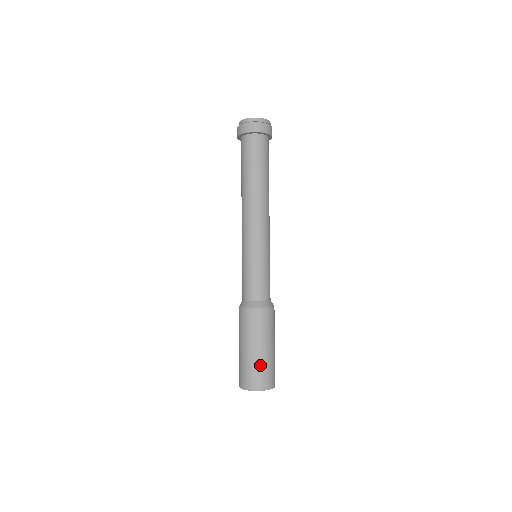
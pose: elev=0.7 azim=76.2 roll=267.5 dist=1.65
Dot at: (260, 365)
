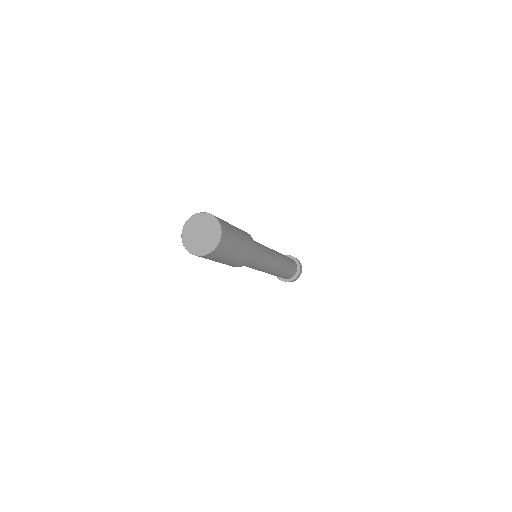
Dot at: occluded
